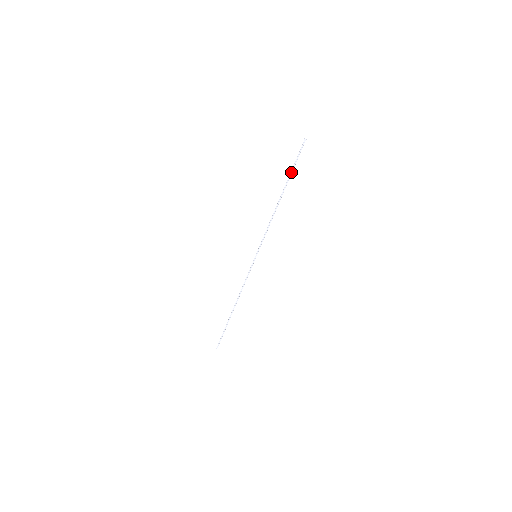
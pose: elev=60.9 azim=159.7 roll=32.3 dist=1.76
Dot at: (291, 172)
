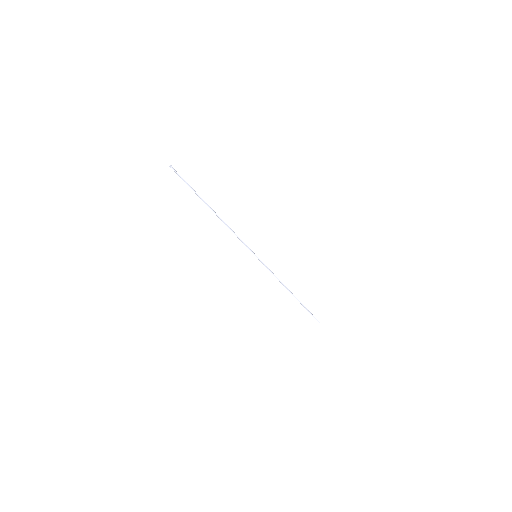
Dot at: (195, 193)
